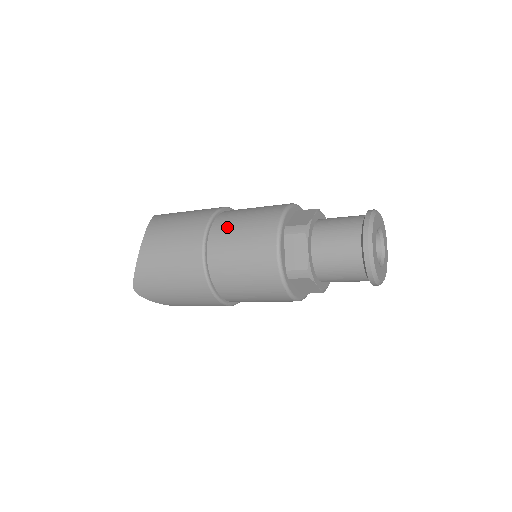
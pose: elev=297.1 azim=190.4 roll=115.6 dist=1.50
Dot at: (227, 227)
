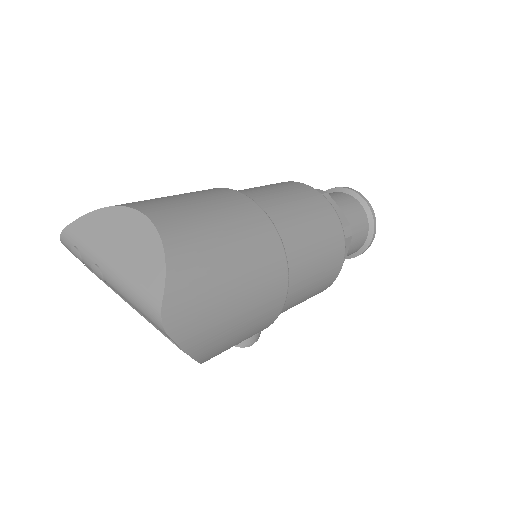
Dot at: (258, 192)
